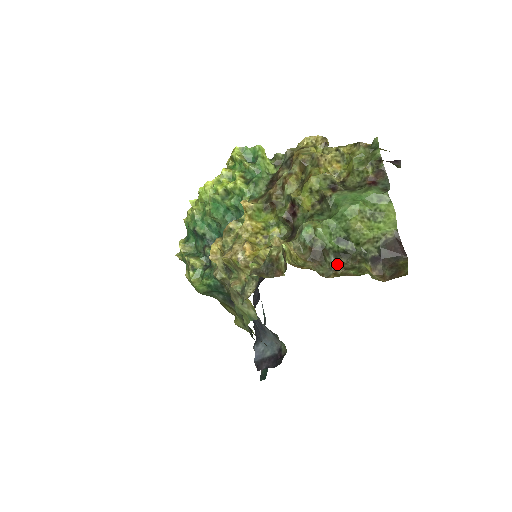
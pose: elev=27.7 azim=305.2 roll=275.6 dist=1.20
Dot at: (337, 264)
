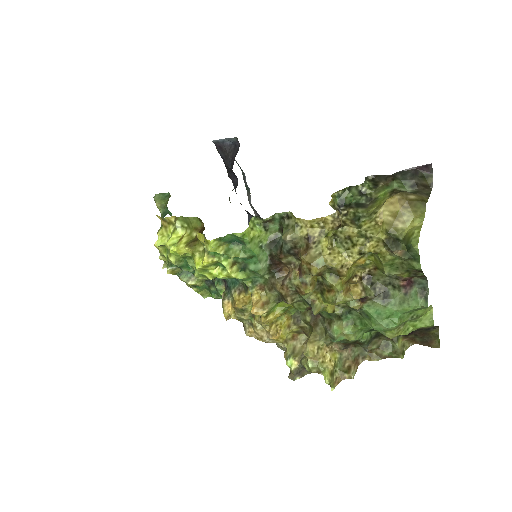
Dot at: (371, 348)
